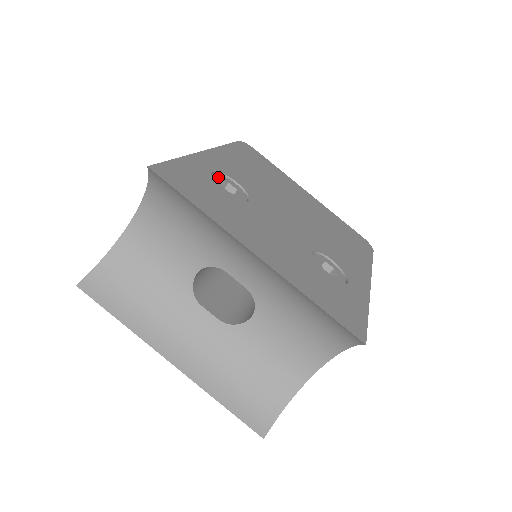
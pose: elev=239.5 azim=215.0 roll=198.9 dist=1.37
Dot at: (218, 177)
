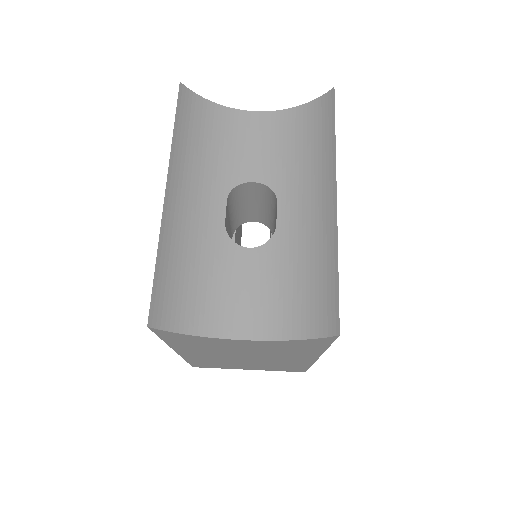
Dot at: occluded
